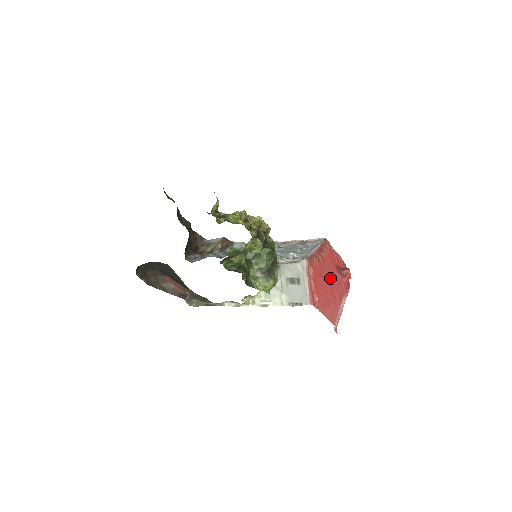
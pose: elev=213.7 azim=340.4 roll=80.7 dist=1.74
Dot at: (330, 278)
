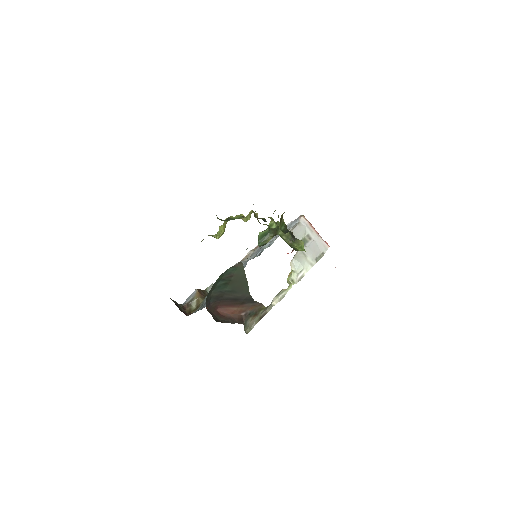
Dot at: occluded
